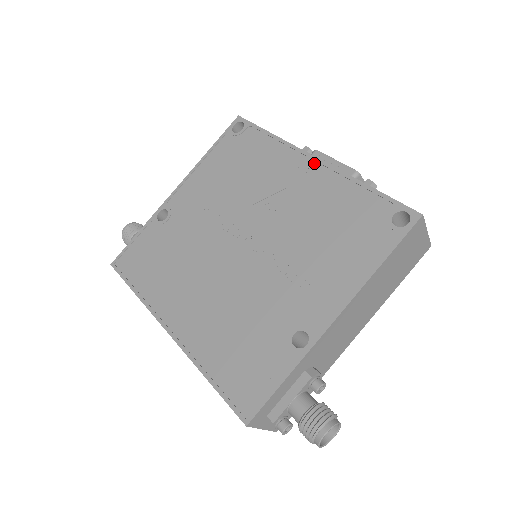
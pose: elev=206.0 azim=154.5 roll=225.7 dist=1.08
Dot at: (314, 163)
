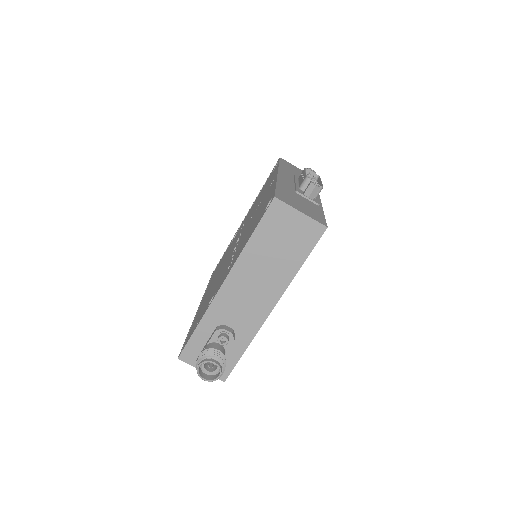
Dot at: (275, 178)
